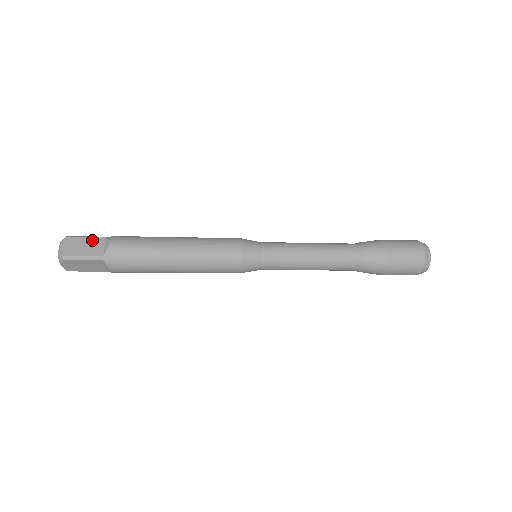
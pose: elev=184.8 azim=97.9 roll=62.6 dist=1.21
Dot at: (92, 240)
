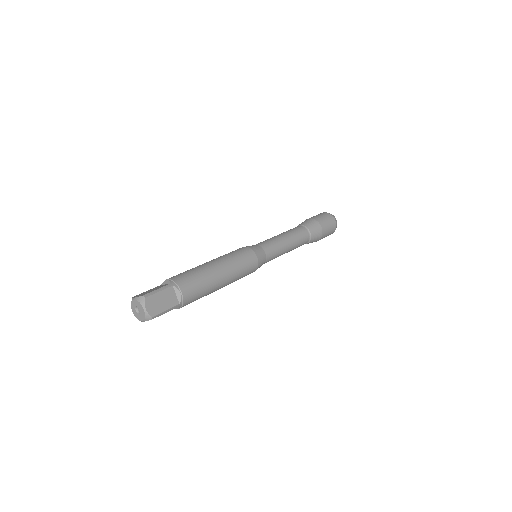
Dot at: (165, 292)
